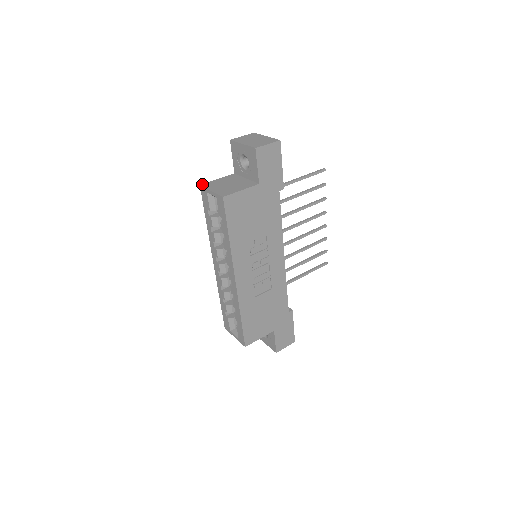
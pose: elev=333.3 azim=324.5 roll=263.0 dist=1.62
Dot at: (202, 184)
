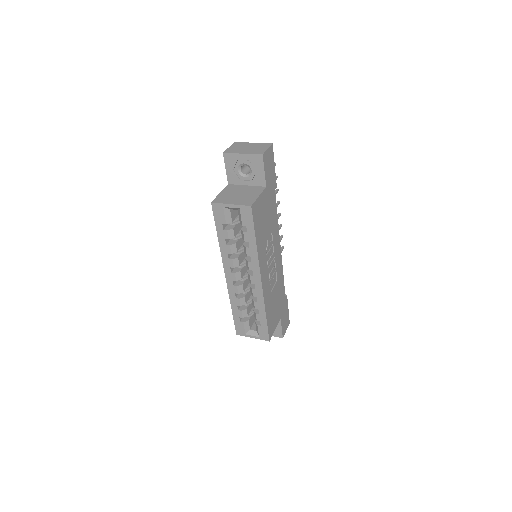
Dot at: (212, 201)
